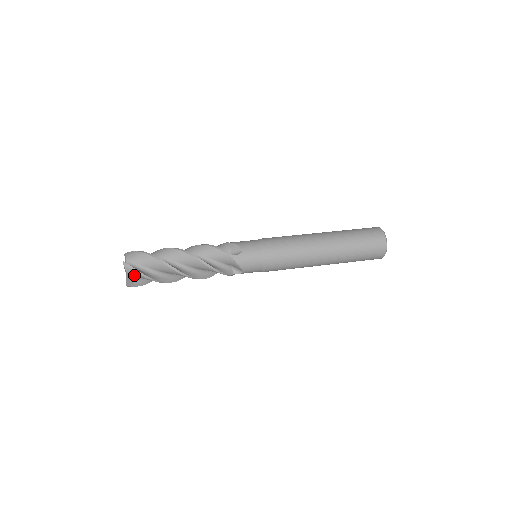
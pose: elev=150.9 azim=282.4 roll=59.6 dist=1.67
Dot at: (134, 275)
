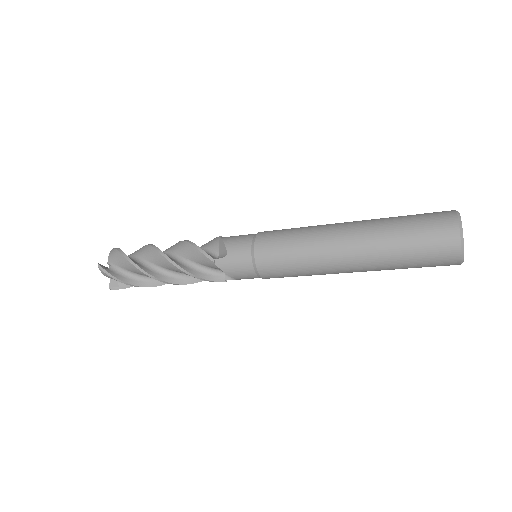
Dot at: (113, 256)
